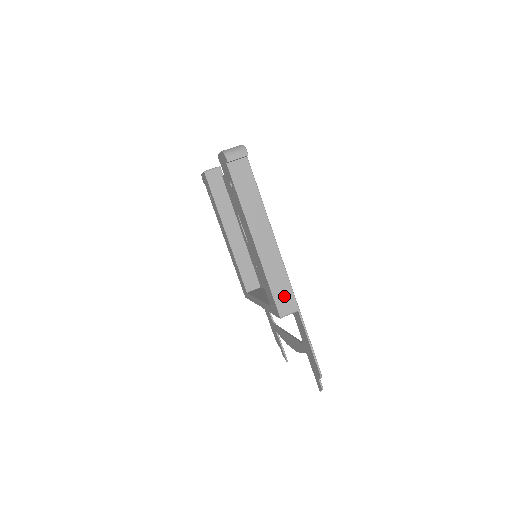
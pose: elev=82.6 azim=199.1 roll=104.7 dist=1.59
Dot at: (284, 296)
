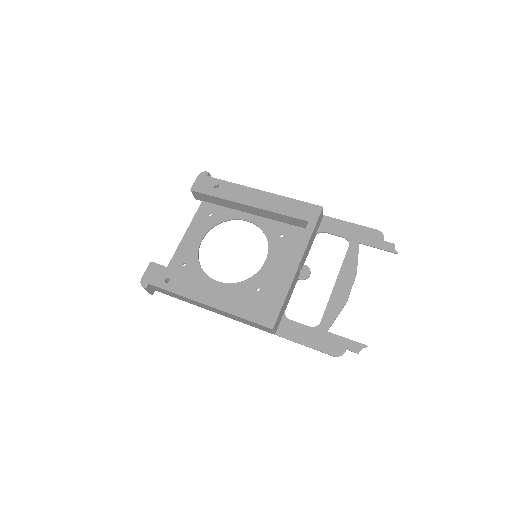
Dot at: occluded
